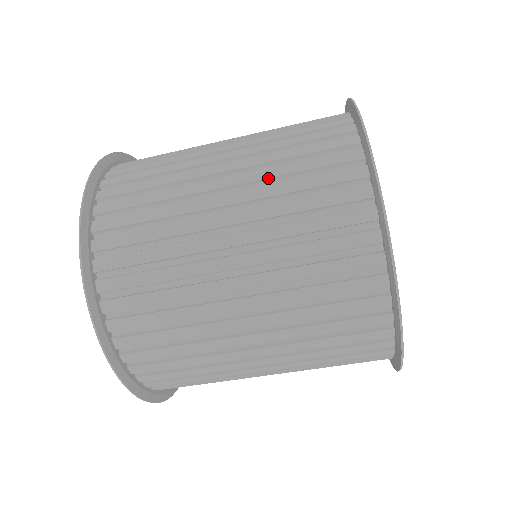
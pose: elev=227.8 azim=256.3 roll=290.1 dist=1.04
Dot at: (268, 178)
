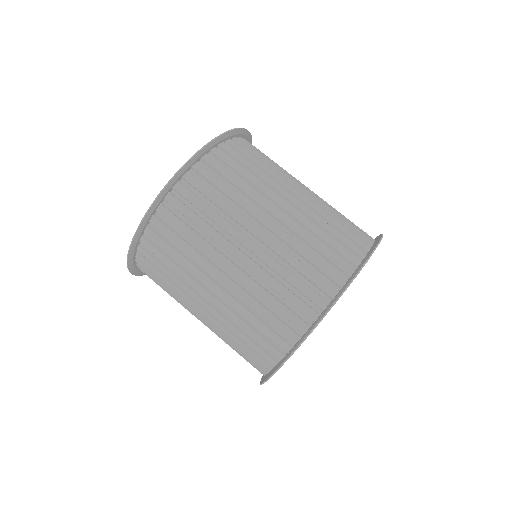
Dot at: occluded
